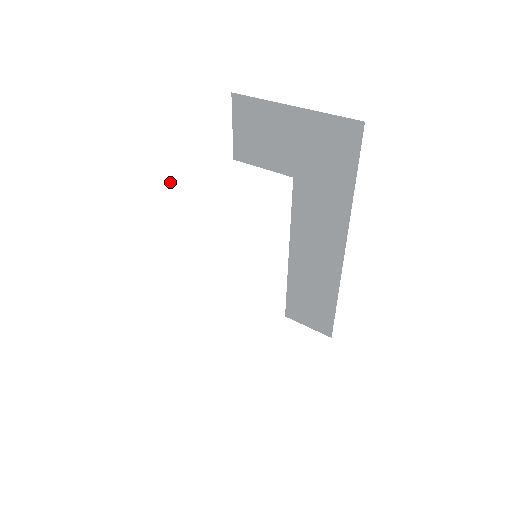
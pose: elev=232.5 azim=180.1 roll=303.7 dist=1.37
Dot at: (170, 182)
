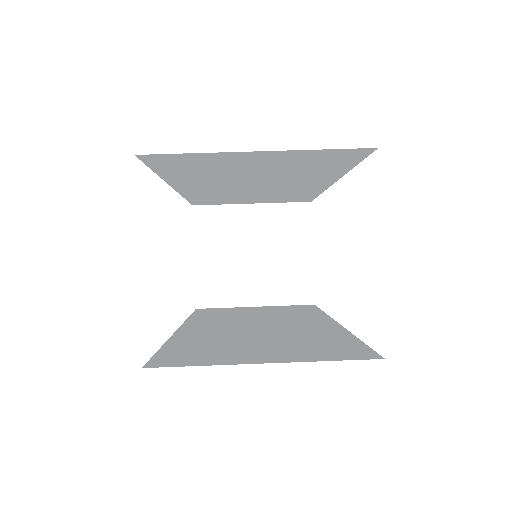
Dot at: (193, 352)
